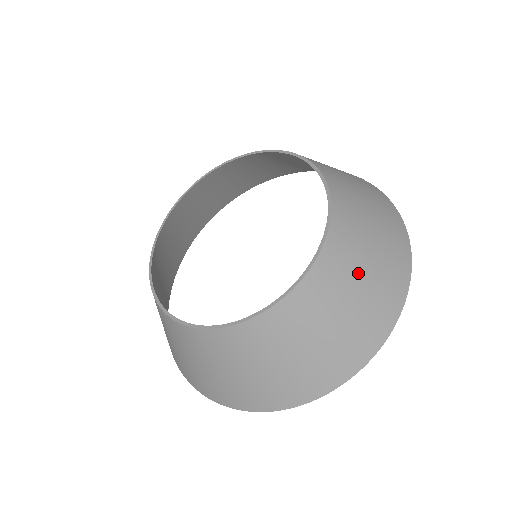
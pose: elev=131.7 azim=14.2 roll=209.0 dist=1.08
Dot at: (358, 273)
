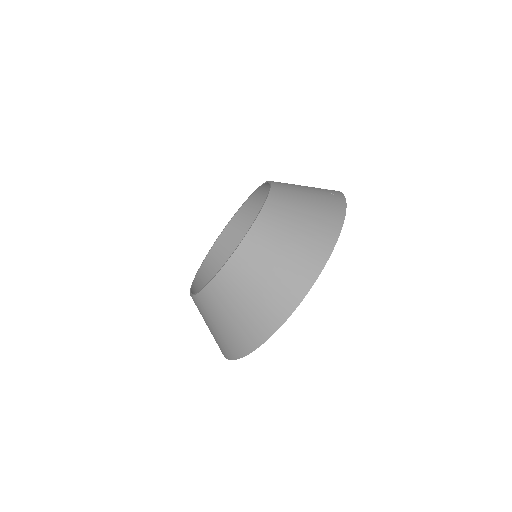
Dot at: (224, 314)
